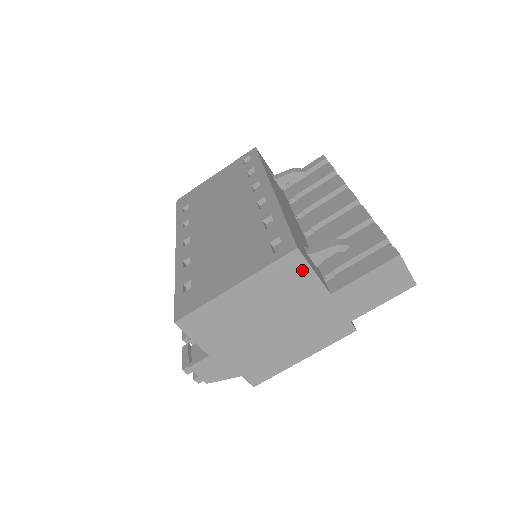
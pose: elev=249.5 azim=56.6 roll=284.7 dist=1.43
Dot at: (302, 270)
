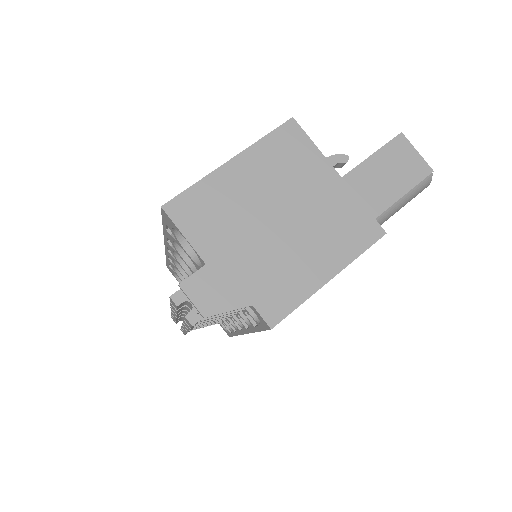
Dot at: (303, 144)
